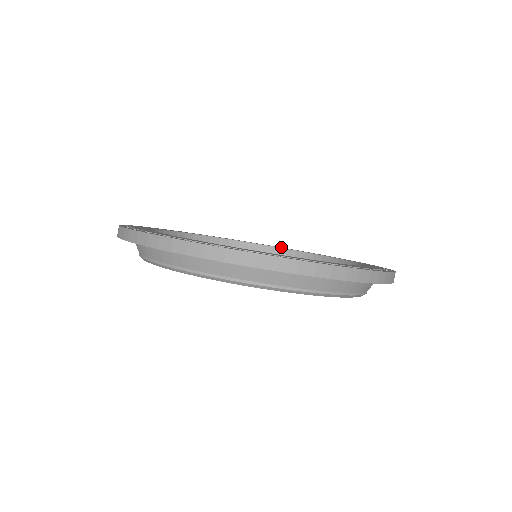
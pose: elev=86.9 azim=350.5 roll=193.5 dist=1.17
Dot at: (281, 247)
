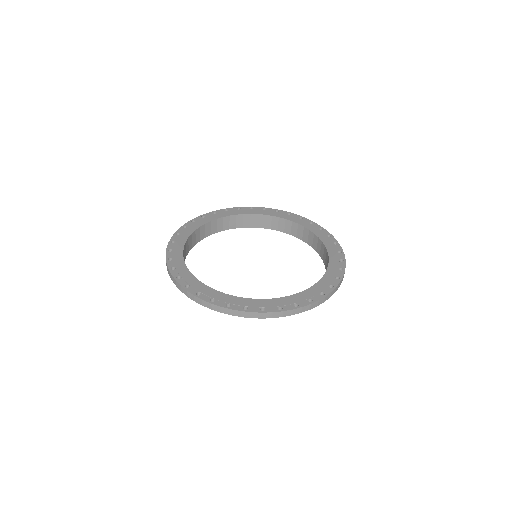
Dot at: (311, 224)
